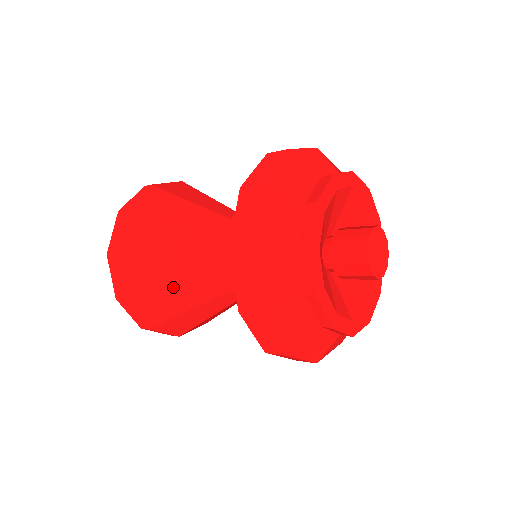
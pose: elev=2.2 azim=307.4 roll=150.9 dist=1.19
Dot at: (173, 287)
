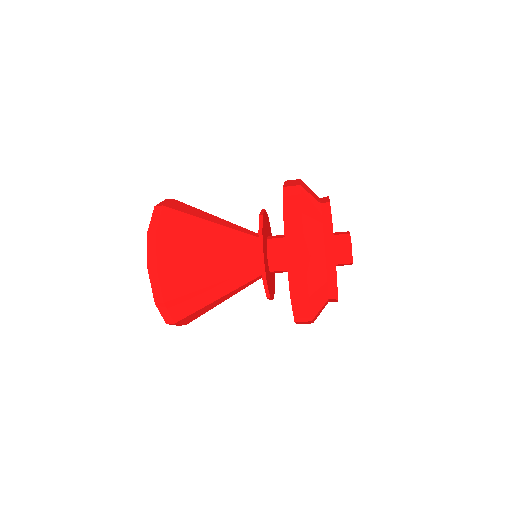
Dot at: (202, 263)
